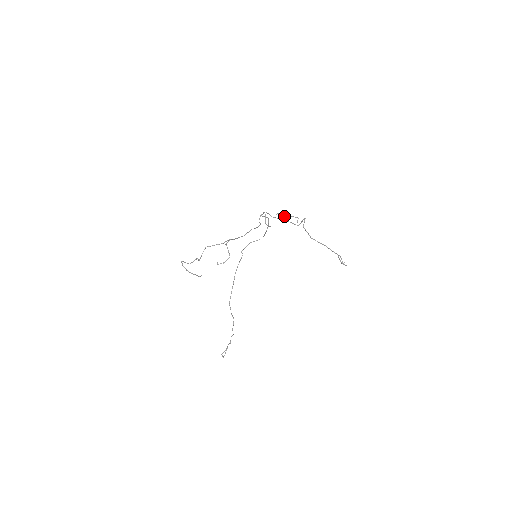
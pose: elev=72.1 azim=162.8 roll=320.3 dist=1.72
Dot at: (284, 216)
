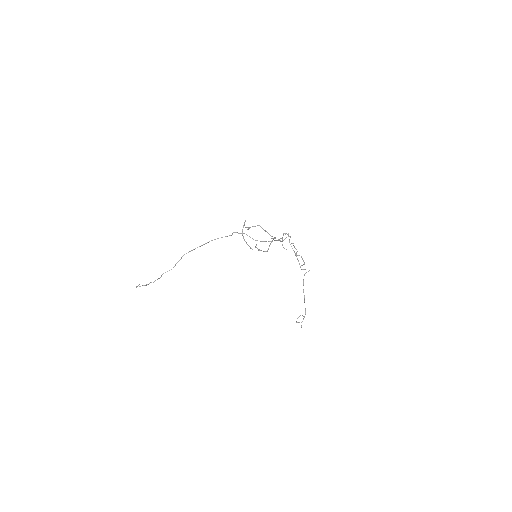
Dot at: (297, 251)
